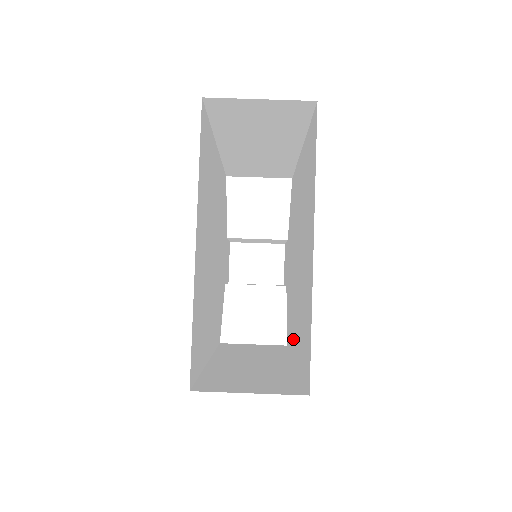
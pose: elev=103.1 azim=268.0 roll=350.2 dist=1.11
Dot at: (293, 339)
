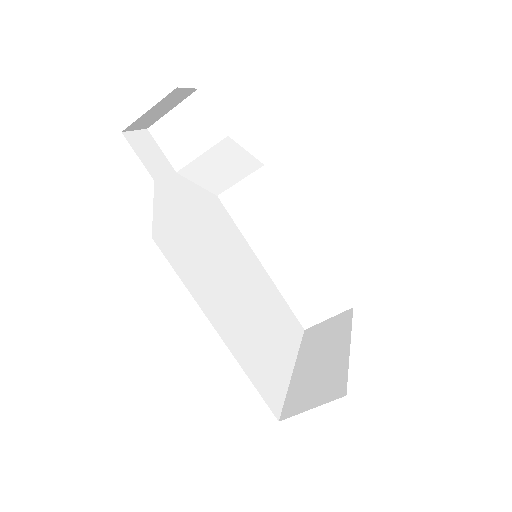
Dot at: occluded
